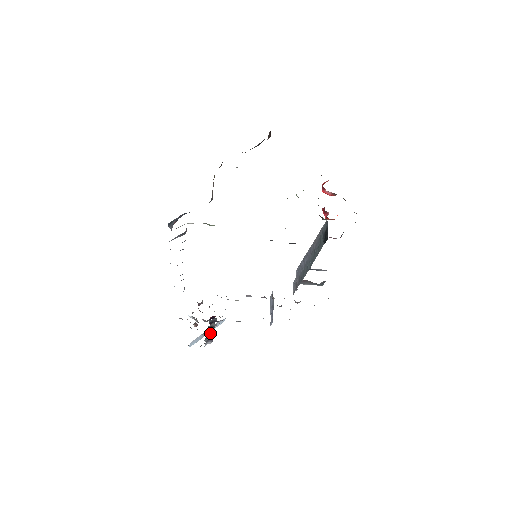
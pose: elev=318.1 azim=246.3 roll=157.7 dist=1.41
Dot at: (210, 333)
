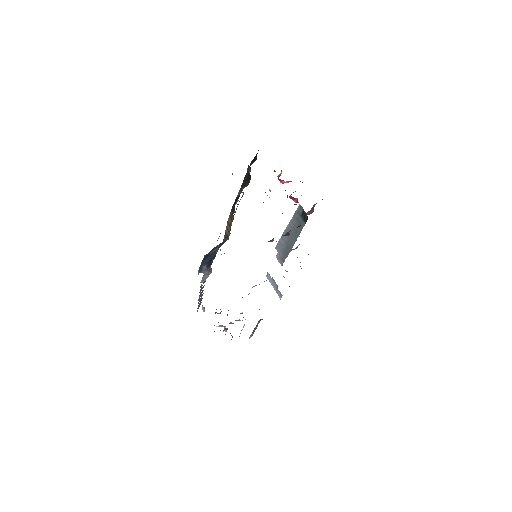
Dot at: occluded
